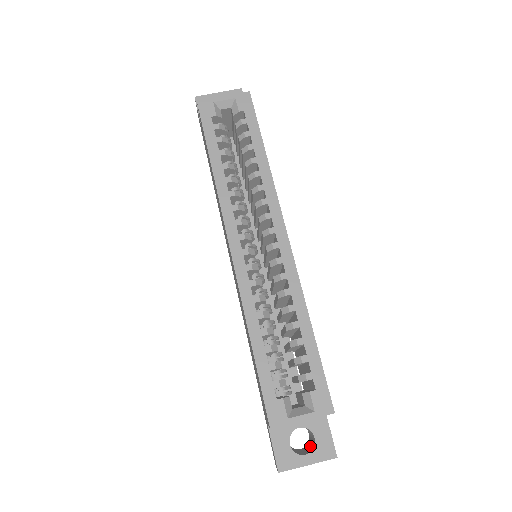
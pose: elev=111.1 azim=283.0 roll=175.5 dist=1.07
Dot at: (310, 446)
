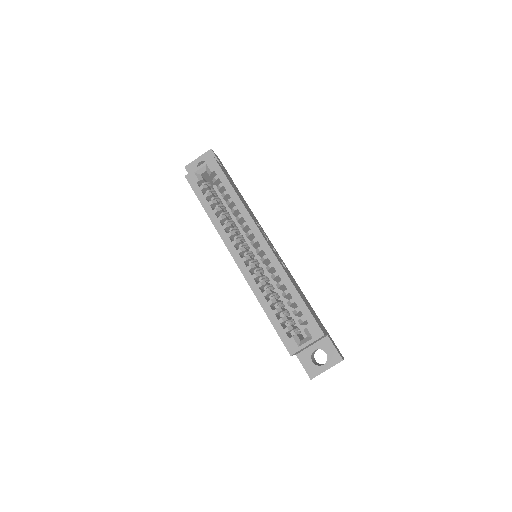
Dot at: occluded
